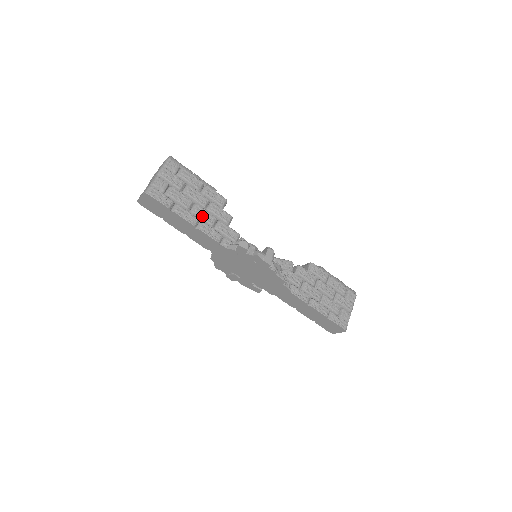
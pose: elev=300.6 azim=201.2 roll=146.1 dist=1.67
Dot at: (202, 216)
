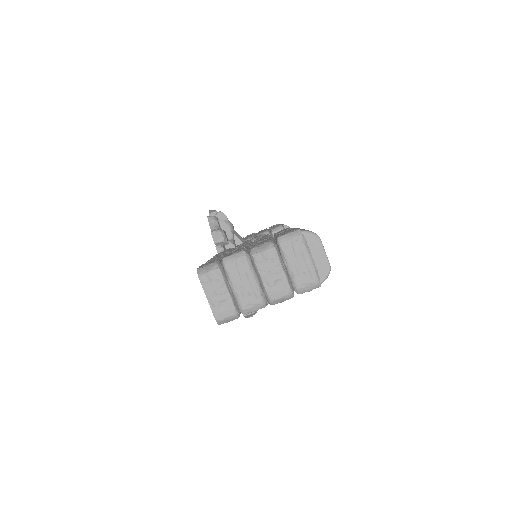
Dot at: occluded
